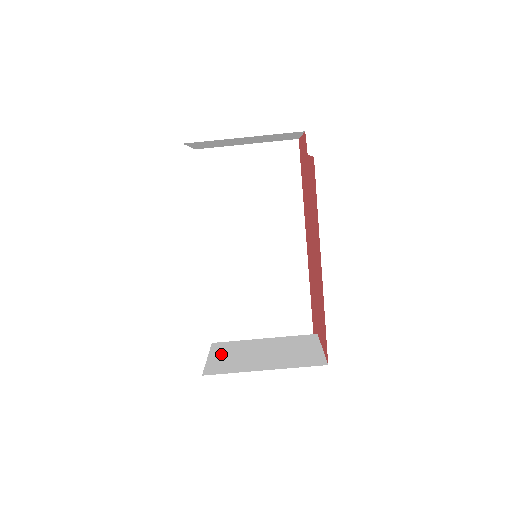
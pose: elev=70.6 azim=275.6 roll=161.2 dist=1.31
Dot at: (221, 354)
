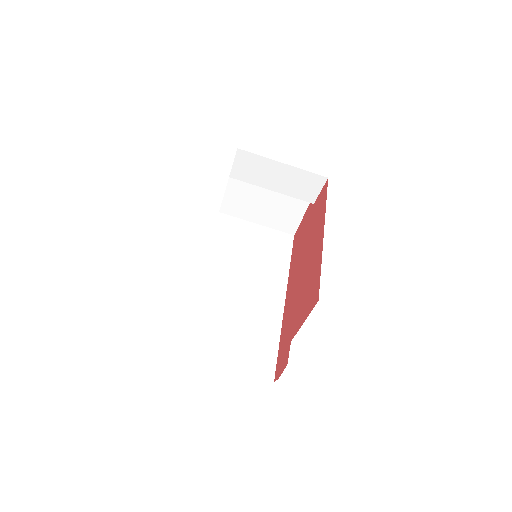
Dot at: occluded
